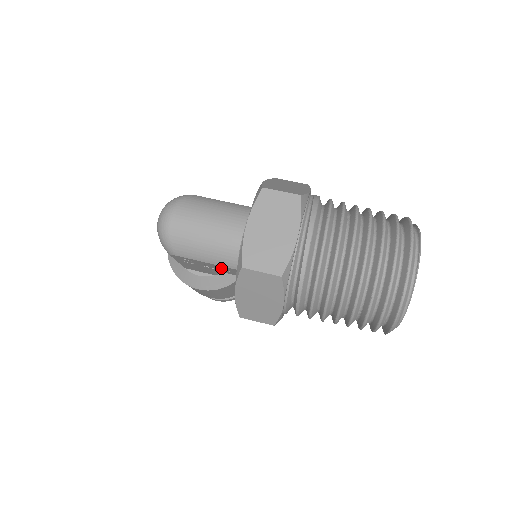
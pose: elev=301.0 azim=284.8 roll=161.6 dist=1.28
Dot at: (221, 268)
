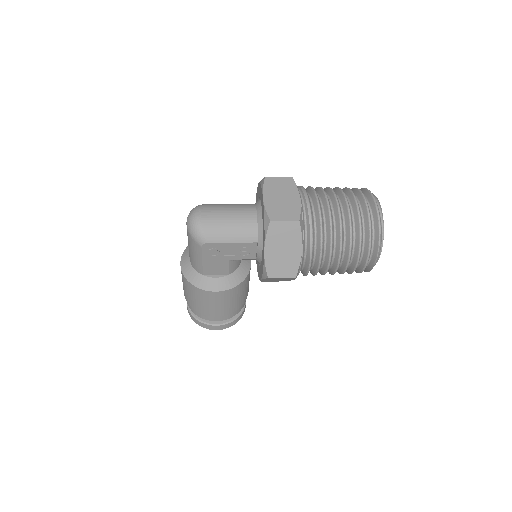
Dot at: (242, 249)
